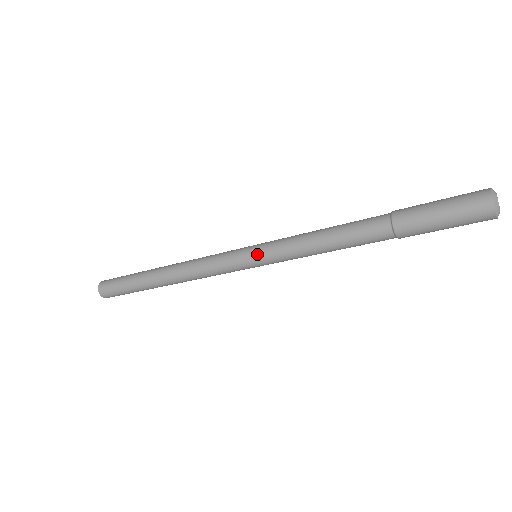
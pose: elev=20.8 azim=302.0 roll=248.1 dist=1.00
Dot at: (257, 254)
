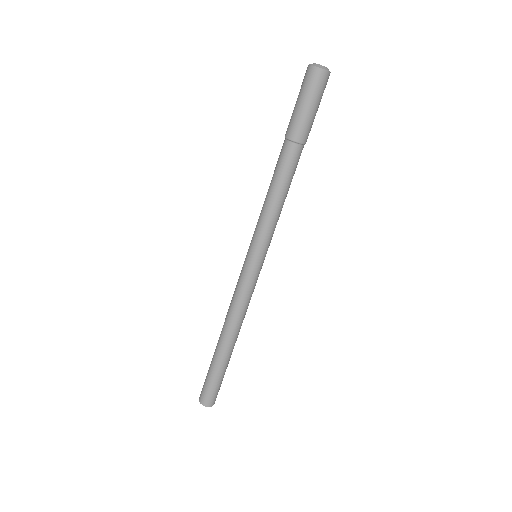
Dot at: occluded
